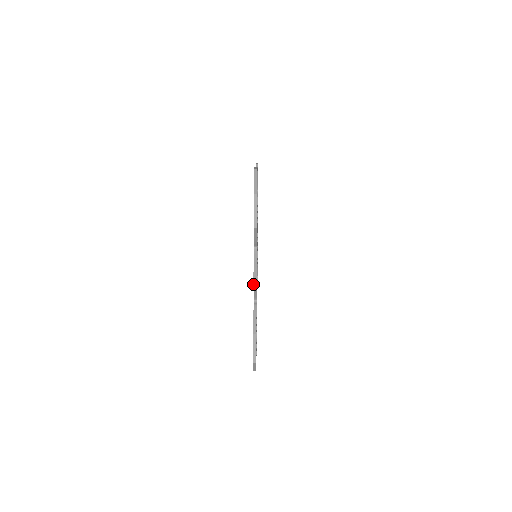
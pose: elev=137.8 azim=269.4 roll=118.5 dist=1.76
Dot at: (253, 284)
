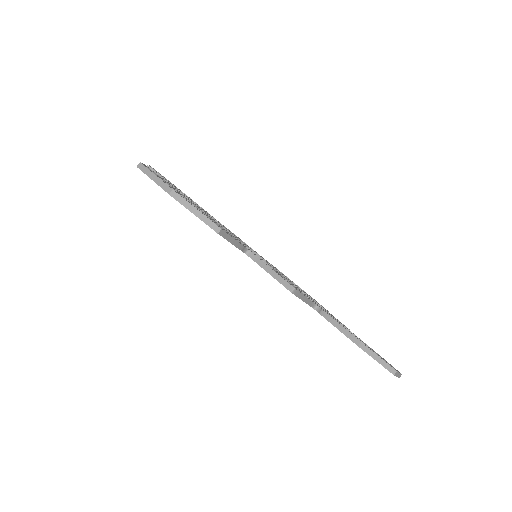
Dot at: occluded
